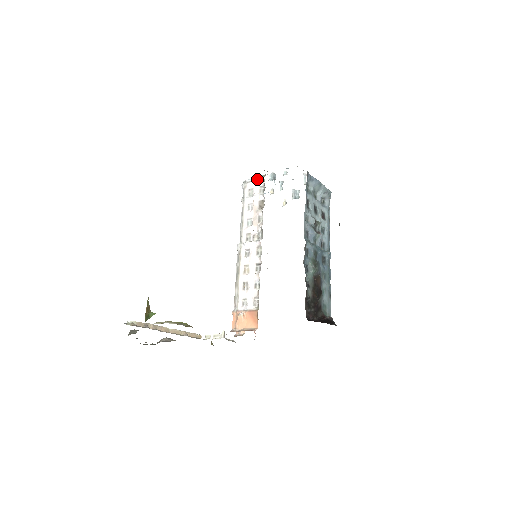
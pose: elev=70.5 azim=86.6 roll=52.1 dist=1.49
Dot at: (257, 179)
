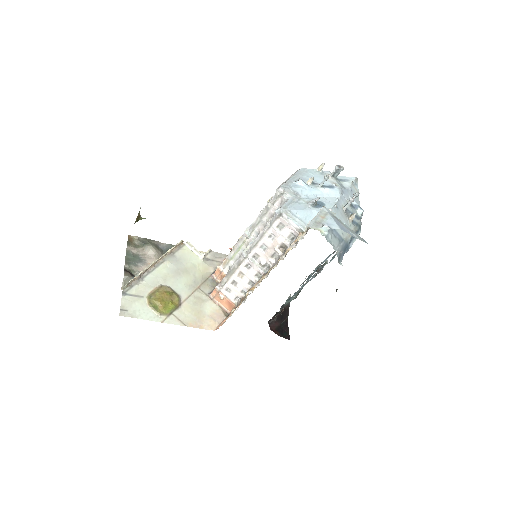
Dot at: (293, 226)
